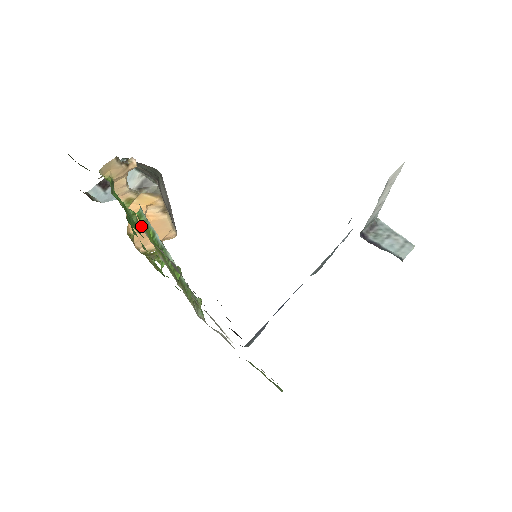
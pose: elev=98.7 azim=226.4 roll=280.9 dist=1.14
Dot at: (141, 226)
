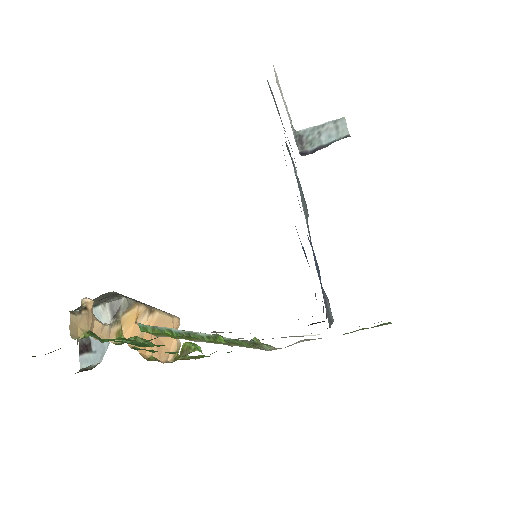
Dot at: occluded
